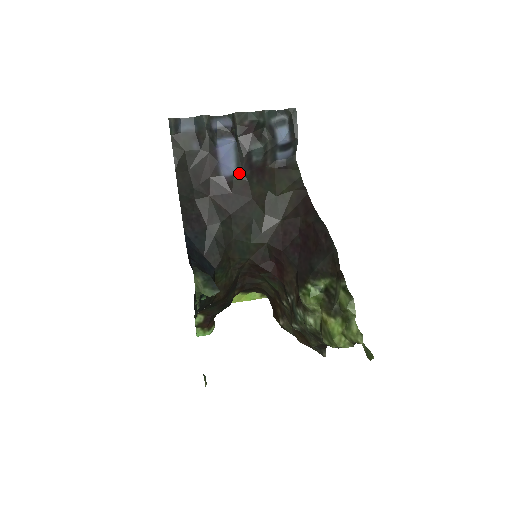
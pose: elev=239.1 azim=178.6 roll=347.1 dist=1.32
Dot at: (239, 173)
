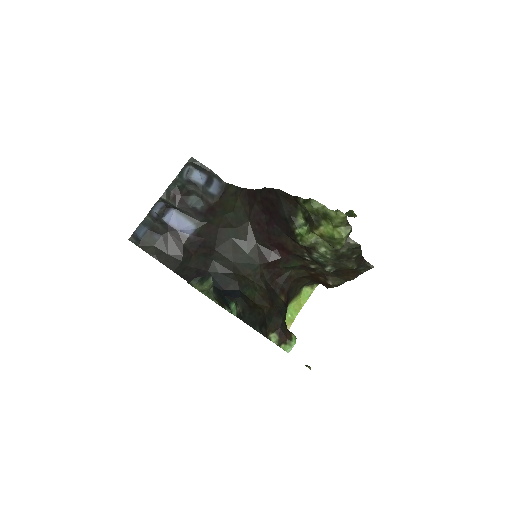
Dot at: (197, 224)
